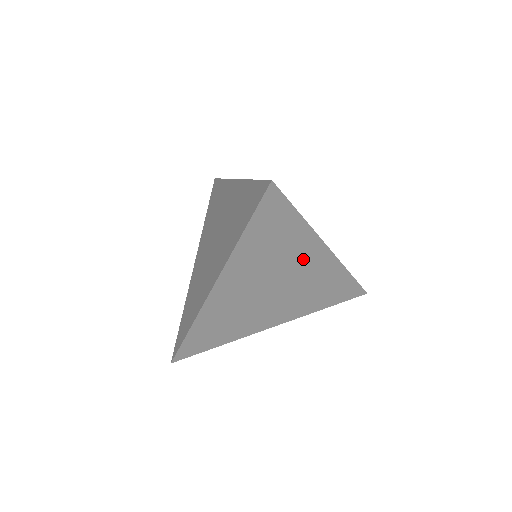
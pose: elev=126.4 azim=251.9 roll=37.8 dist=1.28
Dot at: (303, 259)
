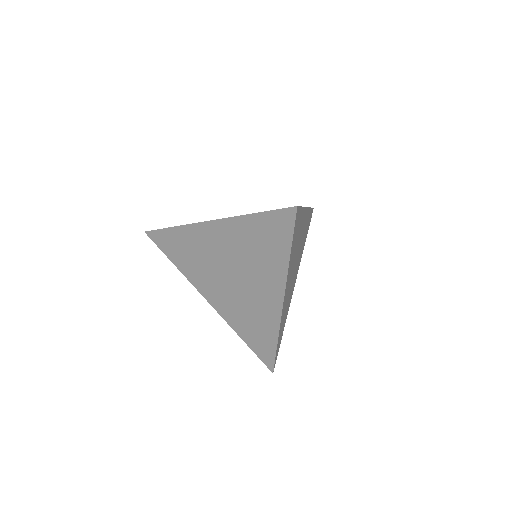
Dot at: (302, 229)
